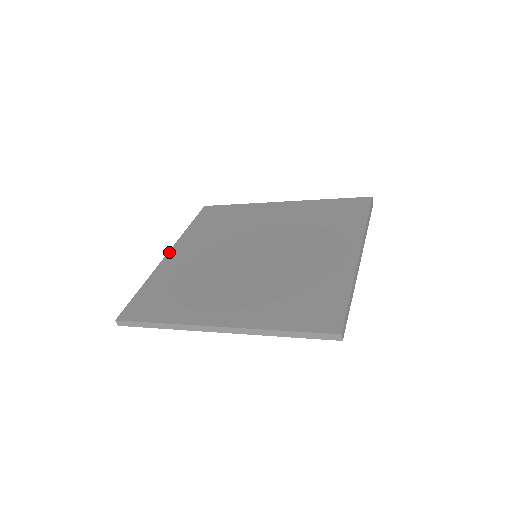
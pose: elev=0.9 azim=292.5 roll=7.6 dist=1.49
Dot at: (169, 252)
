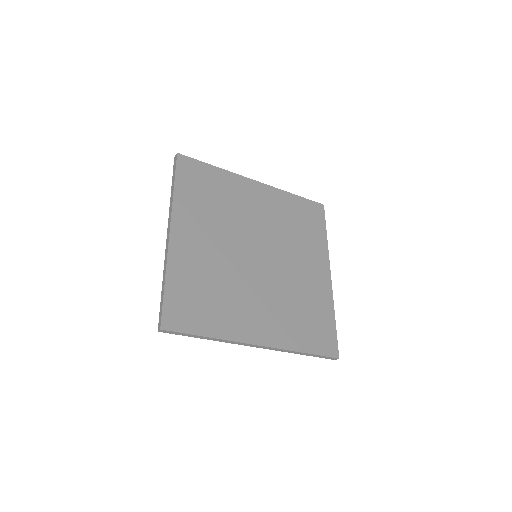
Dot at: (171, 229)
